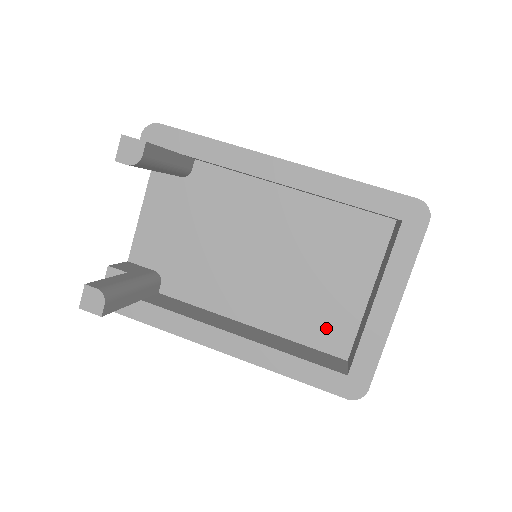
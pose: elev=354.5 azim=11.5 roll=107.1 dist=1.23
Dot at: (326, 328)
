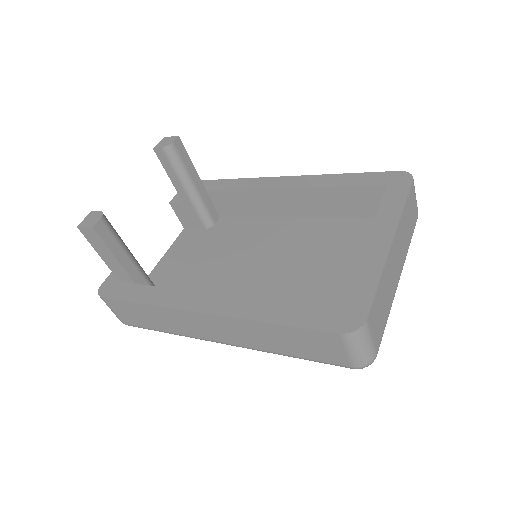
Dot at: occluded
